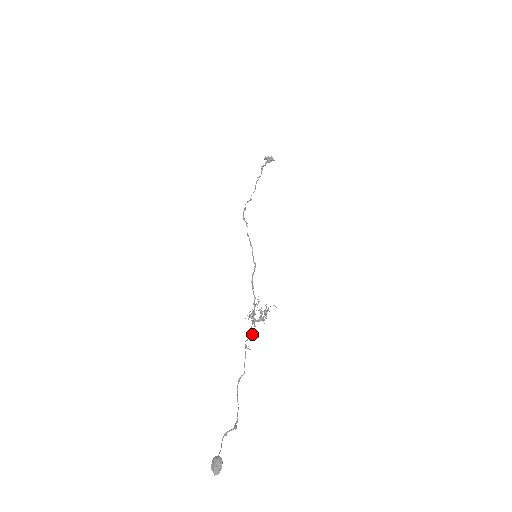
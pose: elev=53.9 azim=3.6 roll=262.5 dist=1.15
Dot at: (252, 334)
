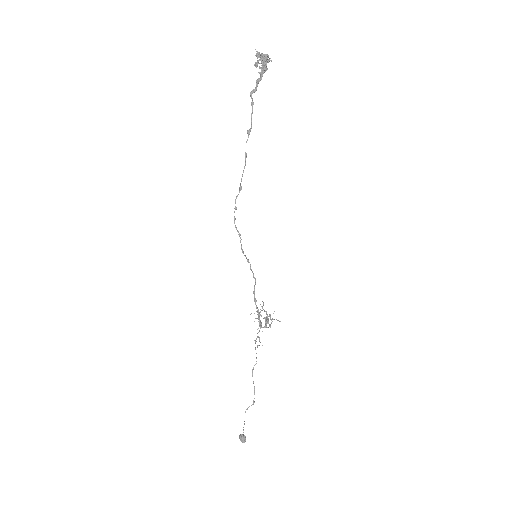
Dot at: (259, 341)
